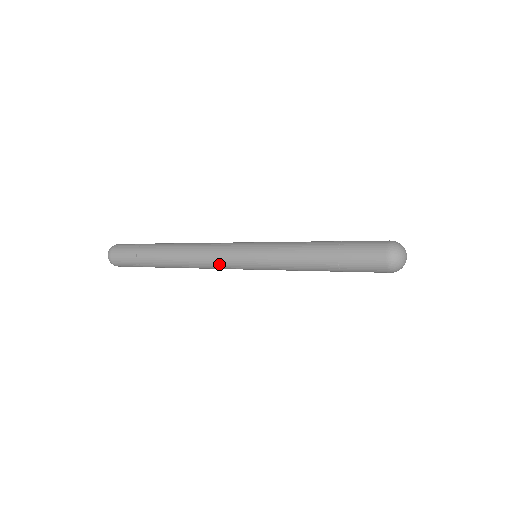
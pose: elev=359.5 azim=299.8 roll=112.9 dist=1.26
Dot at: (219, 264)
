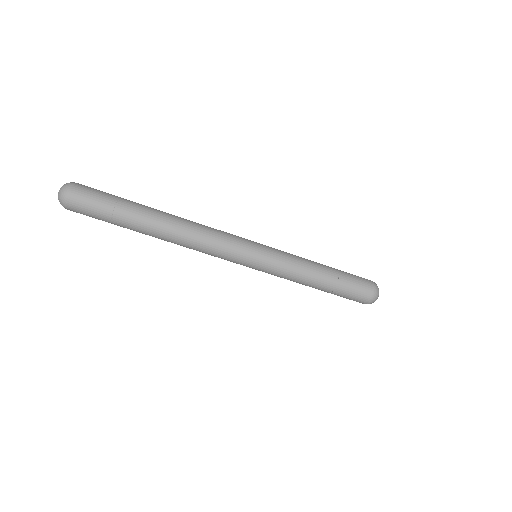
Dot at: (226, 237)
